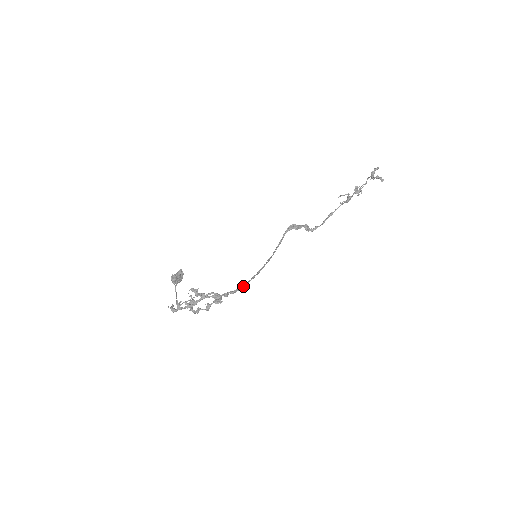
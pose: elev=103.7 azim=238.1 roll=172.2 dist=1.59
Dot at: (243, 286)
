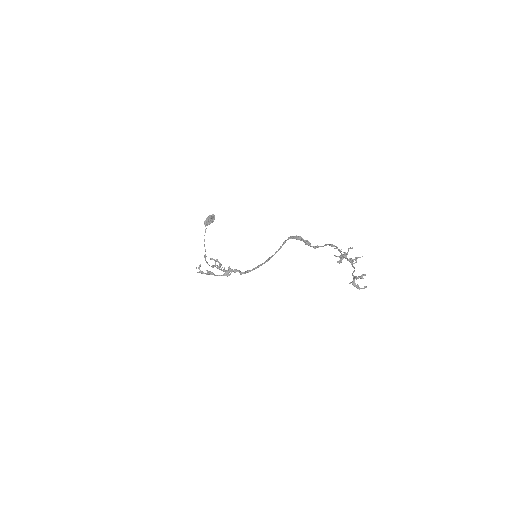
Dot at: occluded
